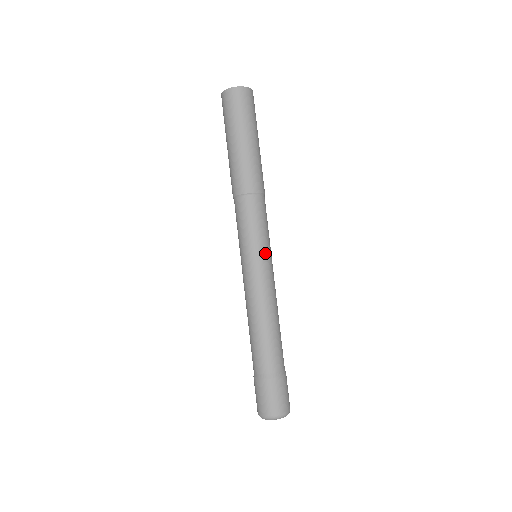
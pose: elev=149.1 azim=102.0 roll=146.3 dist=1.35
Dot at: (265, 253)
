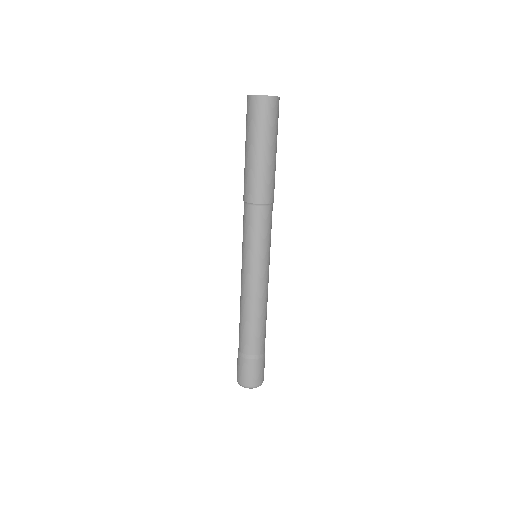
Dot at: (260, 259)
